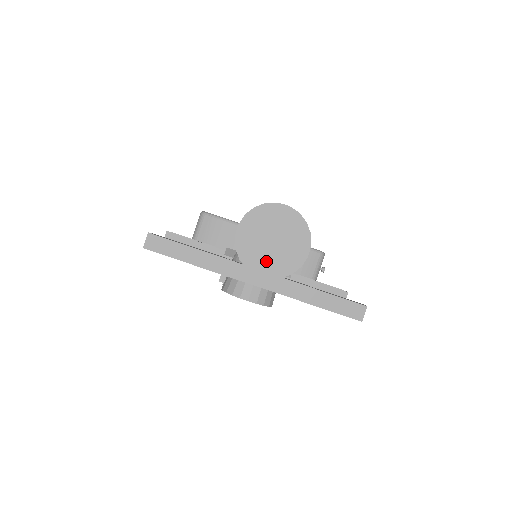
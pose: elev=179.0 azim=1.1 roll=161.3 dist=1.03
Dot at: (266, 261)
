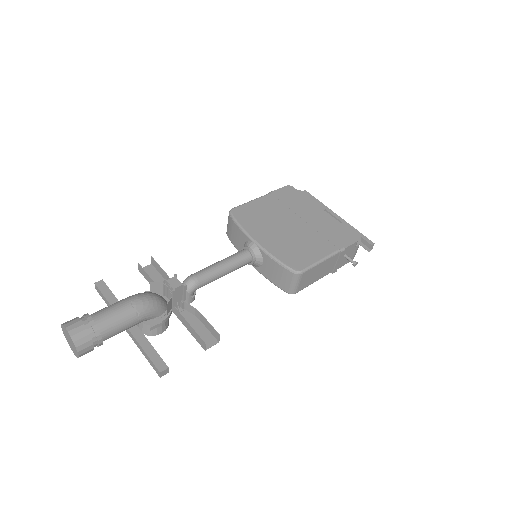
Dot at: (71, 347)
